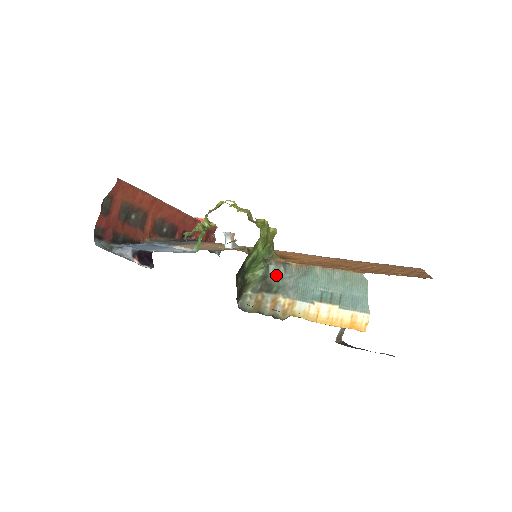
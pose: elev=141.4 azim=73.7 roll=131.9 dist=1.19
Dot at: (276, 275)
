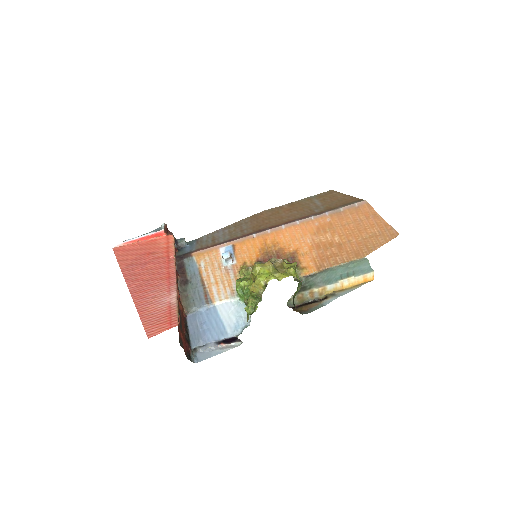
Dot at: (307, 282)
